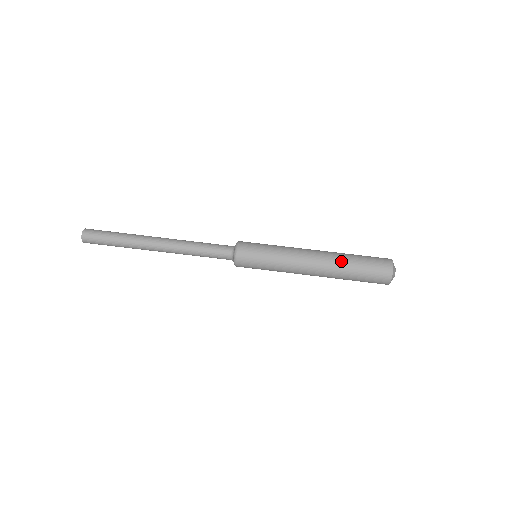
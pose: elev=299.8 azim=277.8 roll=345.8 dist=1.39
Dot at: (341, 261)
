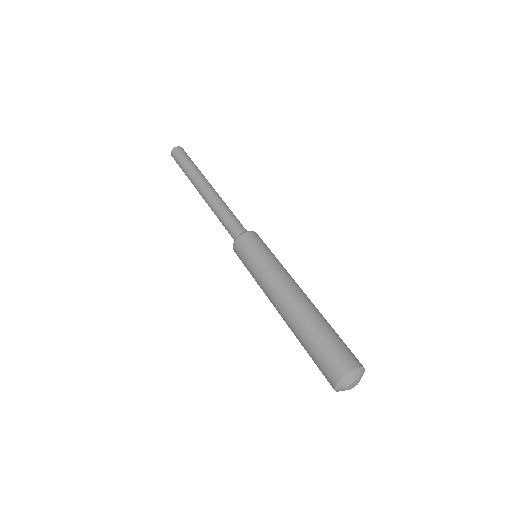
Dot at: (300, 325)
